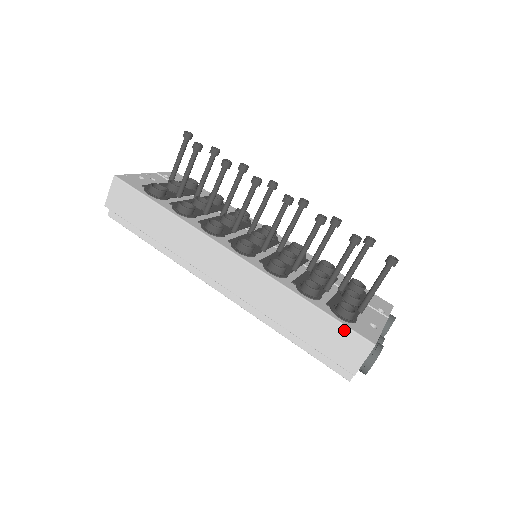
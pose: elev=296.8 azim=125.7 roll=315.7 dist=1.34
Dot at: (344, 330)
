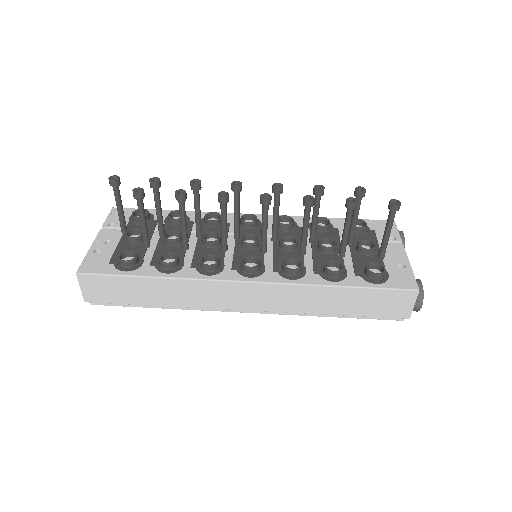
Dot at: (386, 292)
